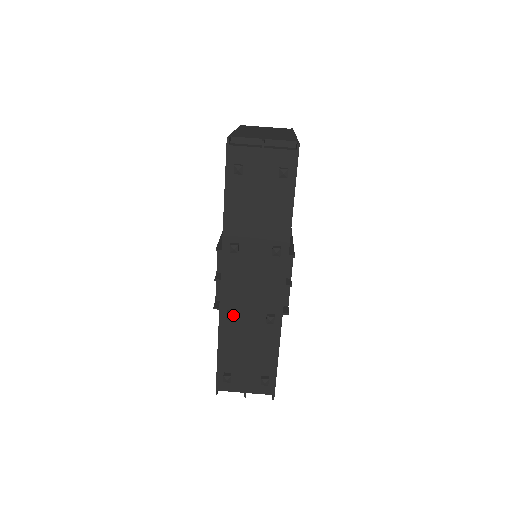
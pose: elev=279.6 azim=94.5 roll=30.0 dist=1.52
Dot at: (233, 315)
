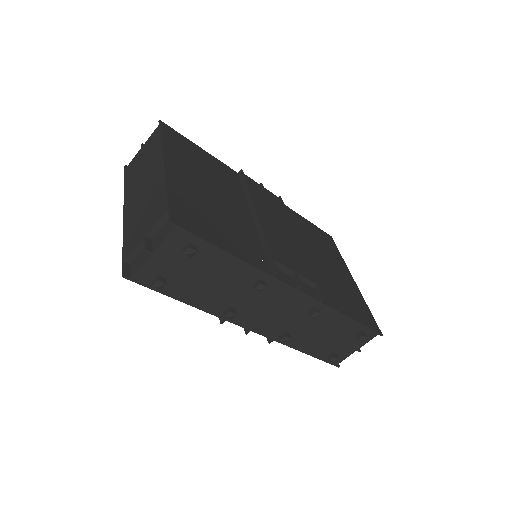
Dot at: (286, 338)
